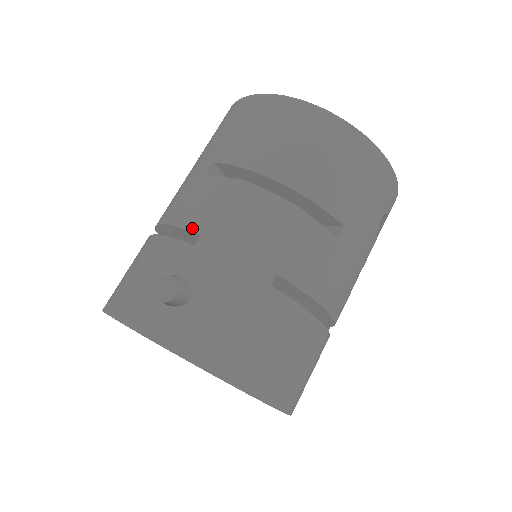
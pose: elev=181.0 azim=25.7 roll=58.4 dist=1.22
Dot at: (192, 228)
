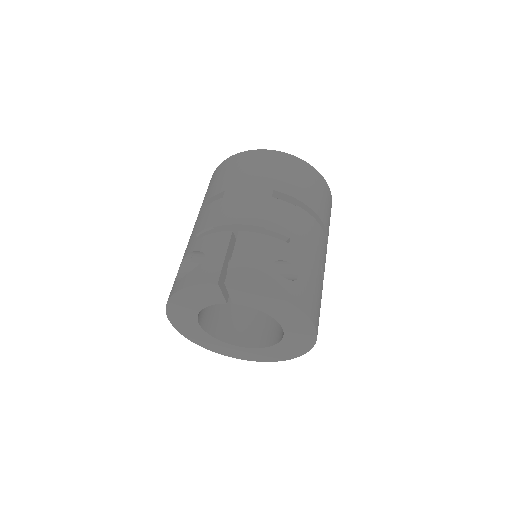
Dot at: (283, 232)
